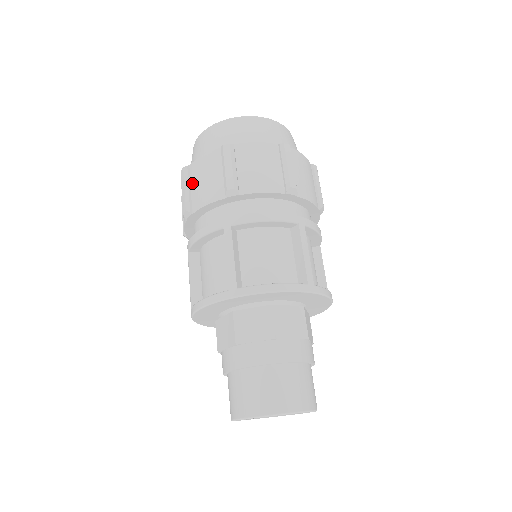
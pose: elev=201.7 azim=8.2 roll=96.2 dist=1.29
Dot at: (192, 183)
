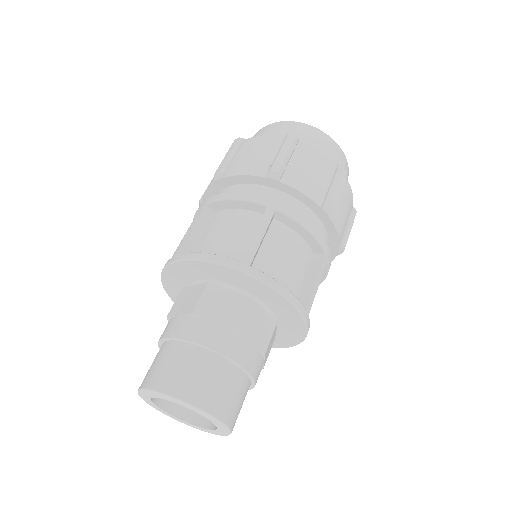
Dot at: occluded
